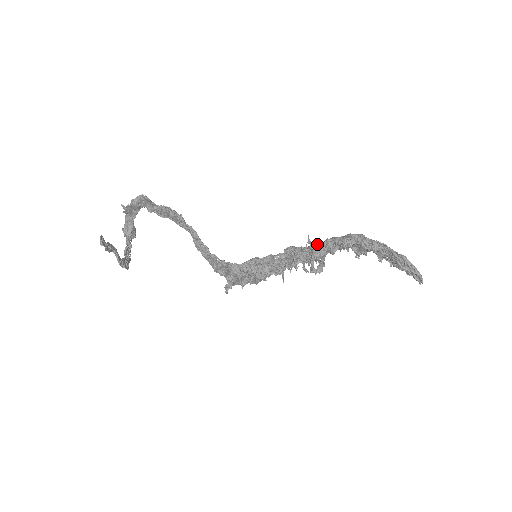
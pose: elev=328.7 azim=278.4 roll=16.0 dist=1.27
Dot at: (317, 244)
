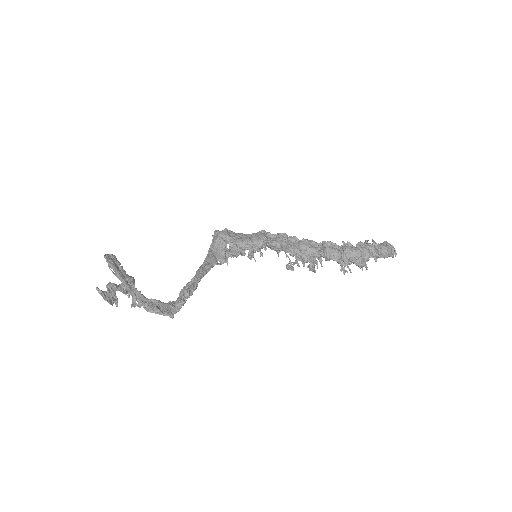
Dot at: (317, 254)
